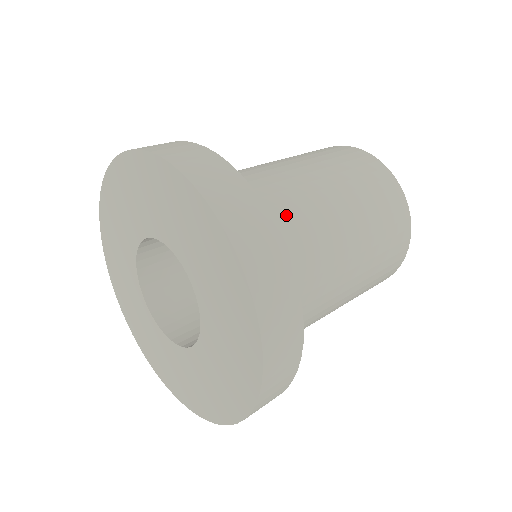
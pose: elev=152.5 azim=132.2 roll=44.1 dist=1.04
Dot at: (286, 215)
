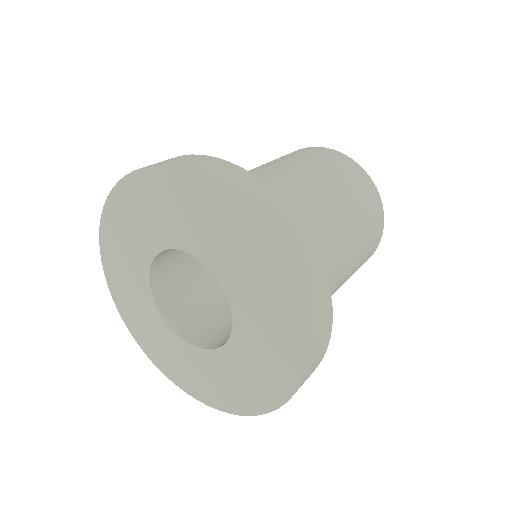
Dot at: occluded
